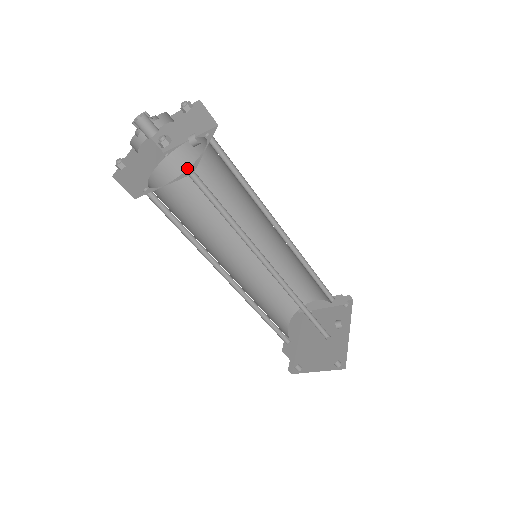
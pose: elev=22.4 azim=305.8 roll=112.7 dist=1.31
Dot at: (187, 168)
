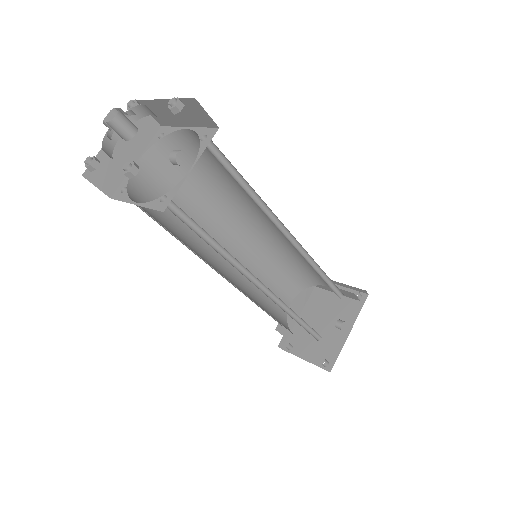
Dot at: (186, 153)
